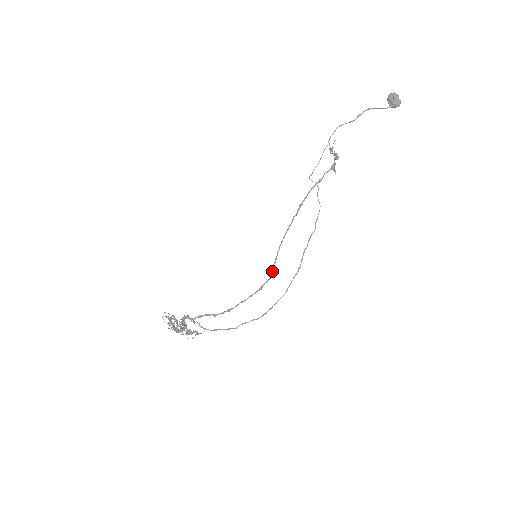
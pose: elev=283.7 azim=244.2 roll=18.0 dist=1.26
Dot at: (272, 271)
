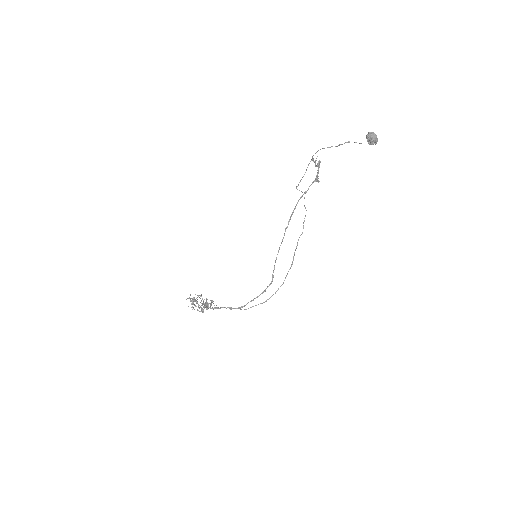
Dot at: (272, 277)
